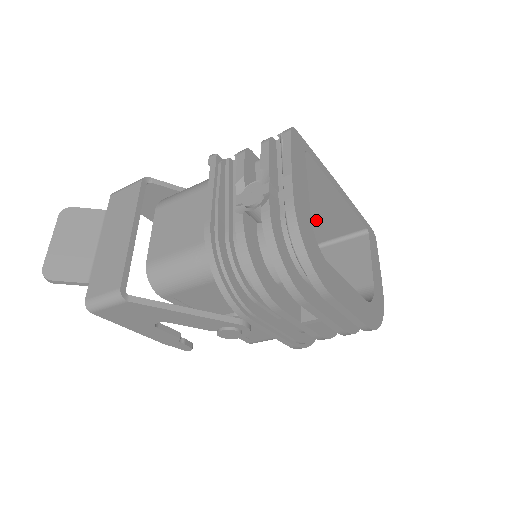
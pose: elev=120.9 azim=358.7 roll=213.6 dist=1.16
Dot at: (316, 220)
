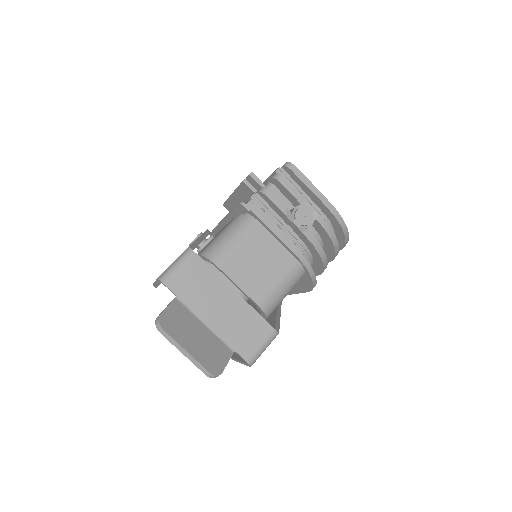
Dot at: occluded
